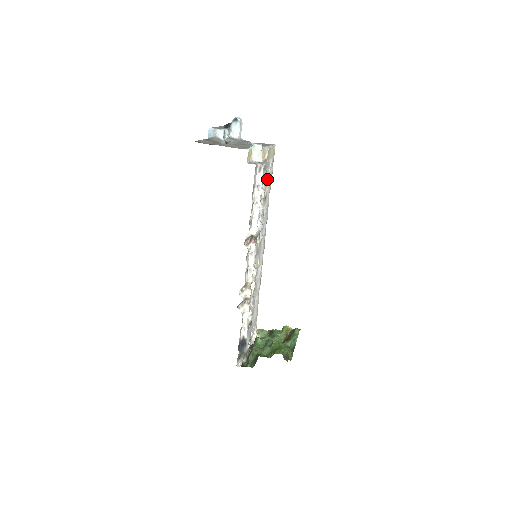
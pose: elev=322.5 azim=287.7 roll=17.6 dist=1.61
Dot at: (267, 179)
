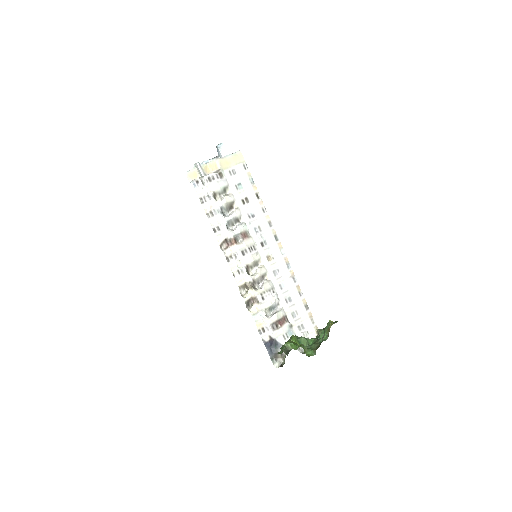
Dot at: (239, 184)
